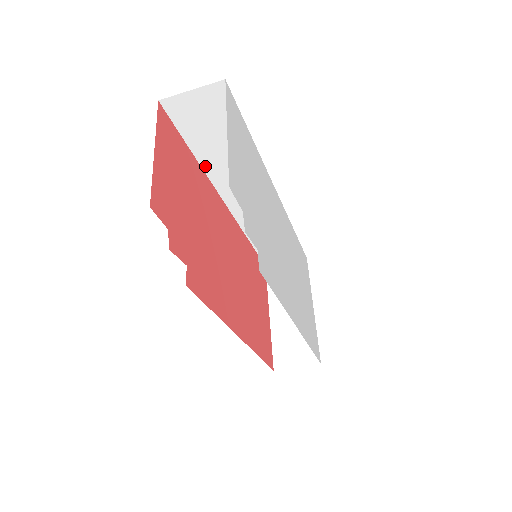
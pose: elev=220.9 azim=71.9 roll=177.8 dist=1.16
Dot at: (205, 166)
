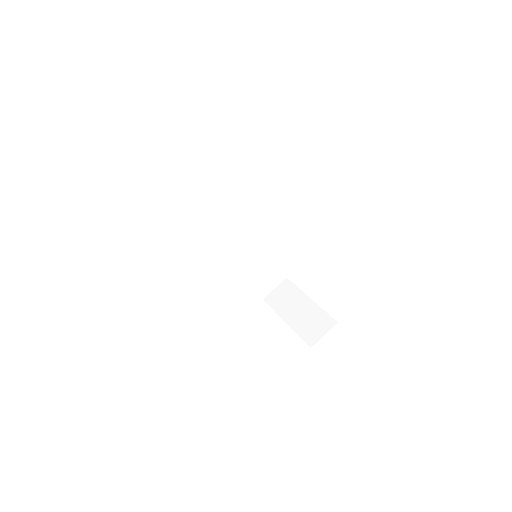
Dot at: (197, 218)
